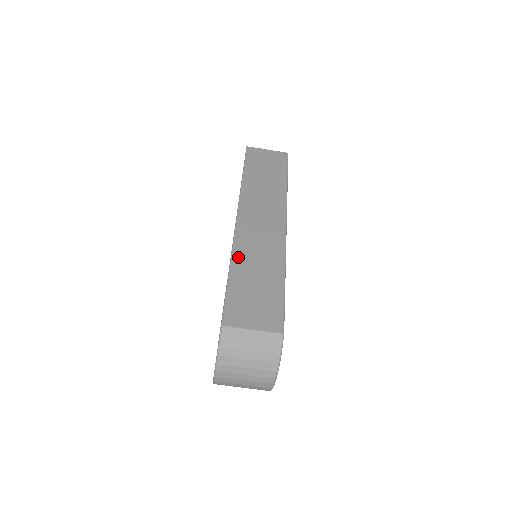
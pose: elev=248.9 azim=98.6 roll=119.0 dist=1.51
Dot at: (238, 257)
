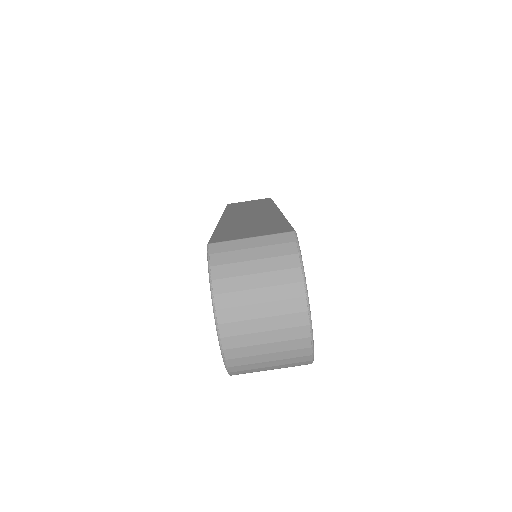
Dot at: (225, 224)
